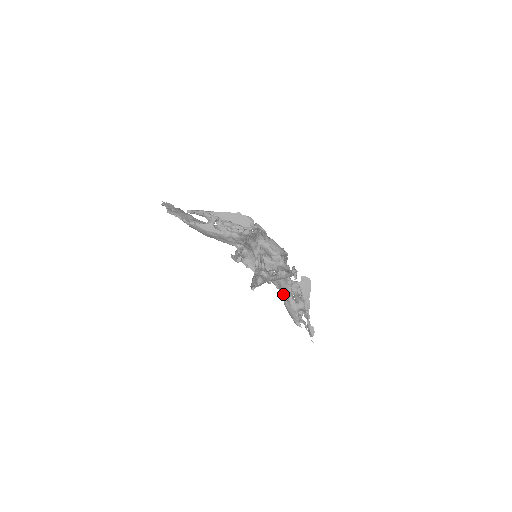
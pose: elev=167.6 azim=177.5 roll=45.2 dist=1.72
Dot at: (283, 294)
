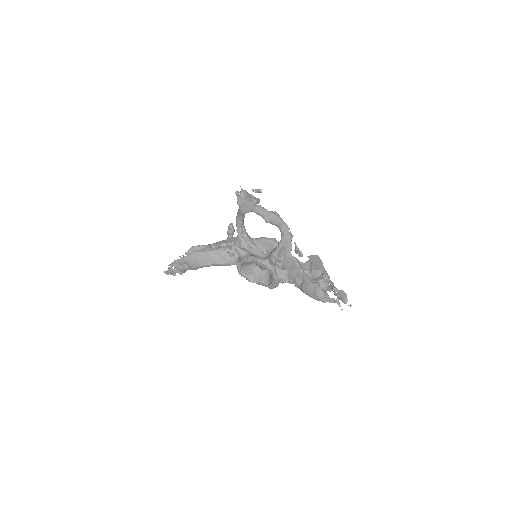
Dot at: (297, 280)
